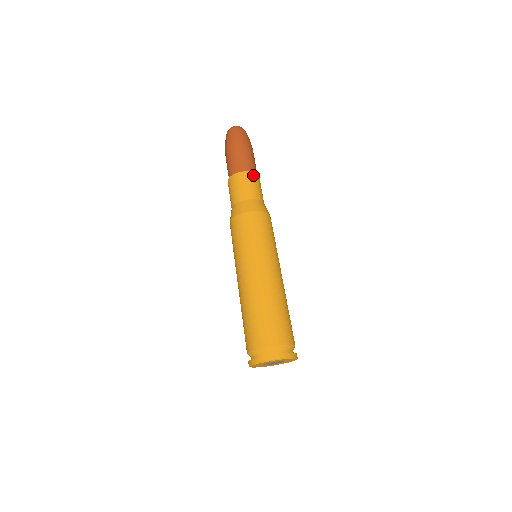
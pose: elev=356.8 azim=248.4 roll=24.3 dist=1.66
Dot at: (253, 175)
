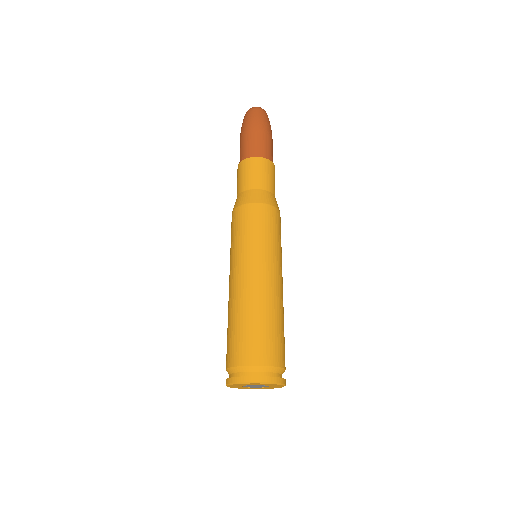
Dot at: (271, 165)
